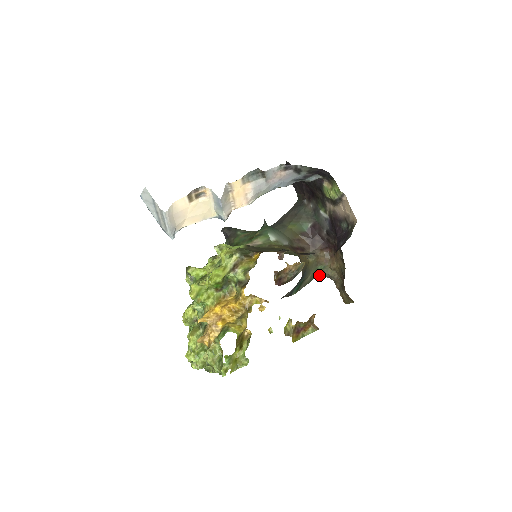
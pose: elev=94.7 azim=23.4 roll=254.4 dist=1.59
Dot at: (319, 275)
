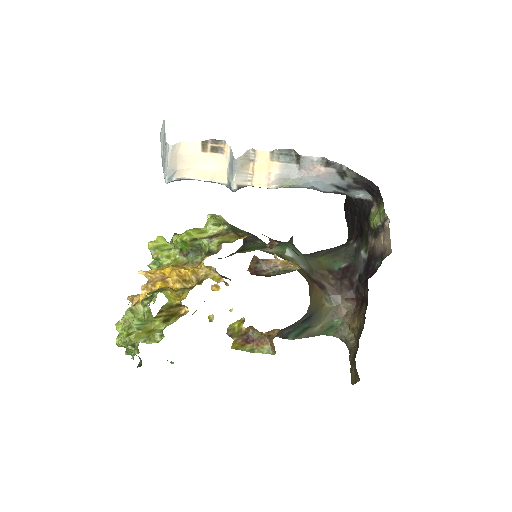
Dot at: (333, 333)
